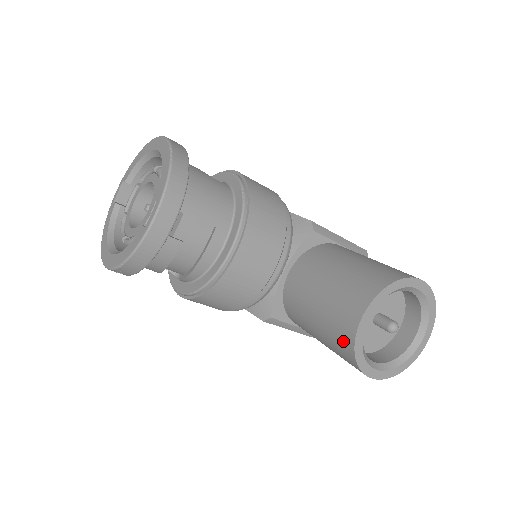
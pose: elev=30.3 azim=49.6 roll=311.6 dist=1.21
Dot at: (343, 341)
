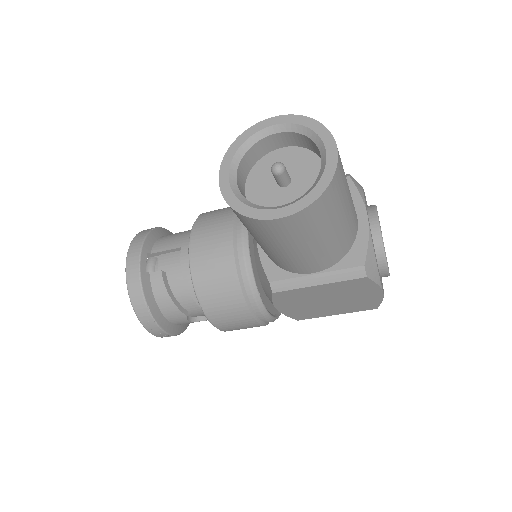
Dot at: occluded
